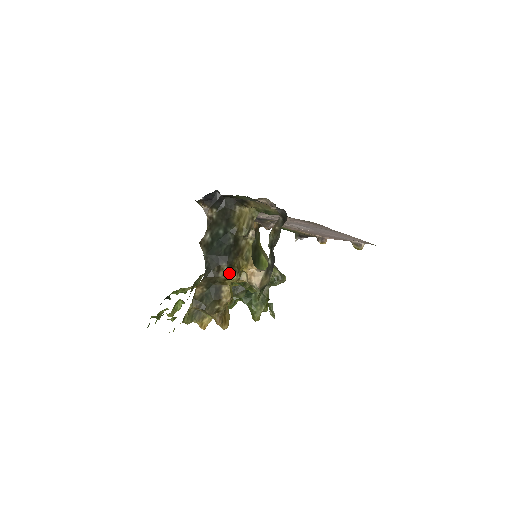
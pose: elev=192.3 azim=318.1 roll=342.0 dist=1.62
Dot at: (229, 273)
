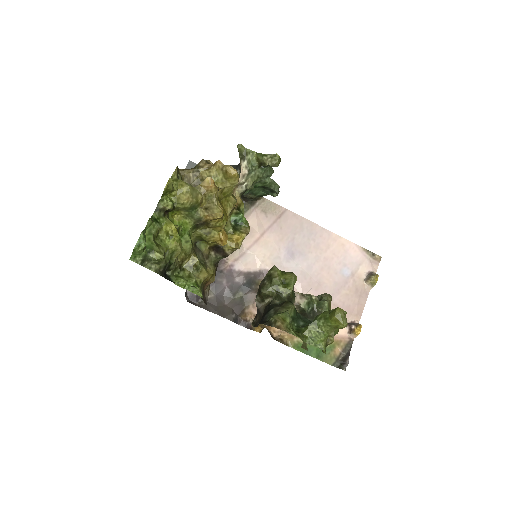
Dot at: occluded
